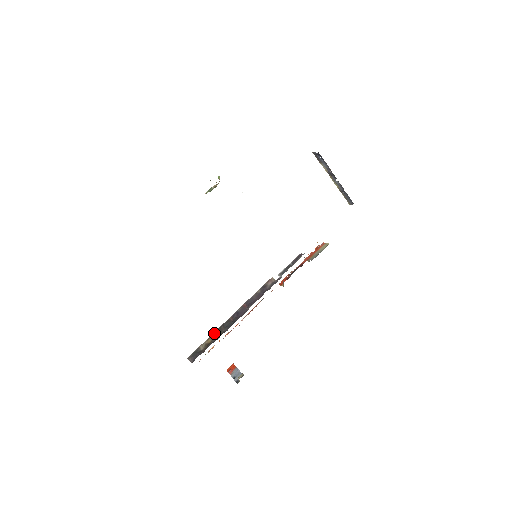
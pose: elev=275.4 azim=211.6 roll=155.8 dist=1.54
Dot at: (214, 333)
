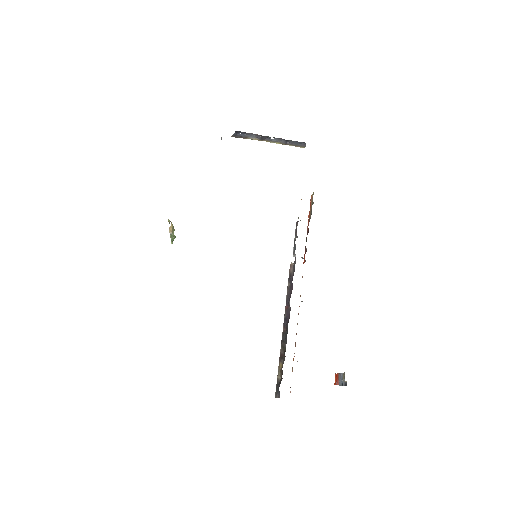
Dot at: (280, 355)
